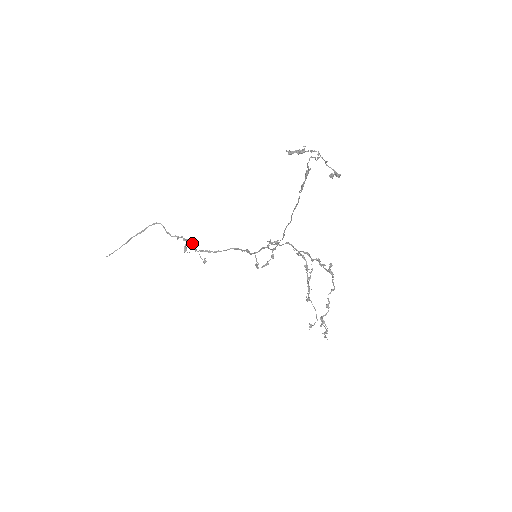
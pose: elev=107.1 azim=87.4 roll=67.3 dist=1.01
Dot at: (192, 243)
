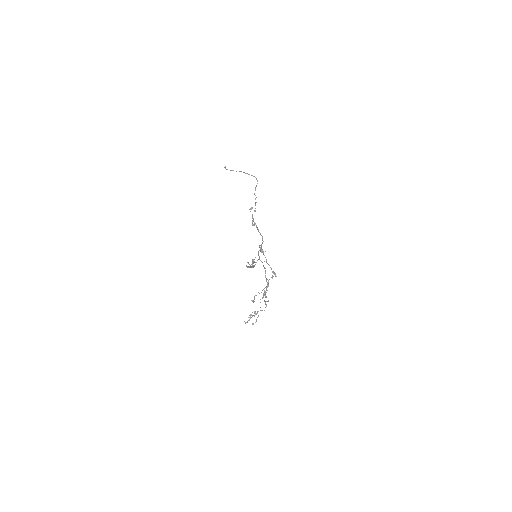
Dot at: (255, 210)
